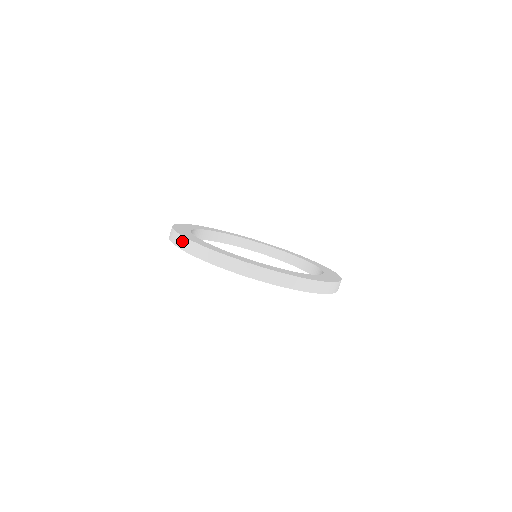
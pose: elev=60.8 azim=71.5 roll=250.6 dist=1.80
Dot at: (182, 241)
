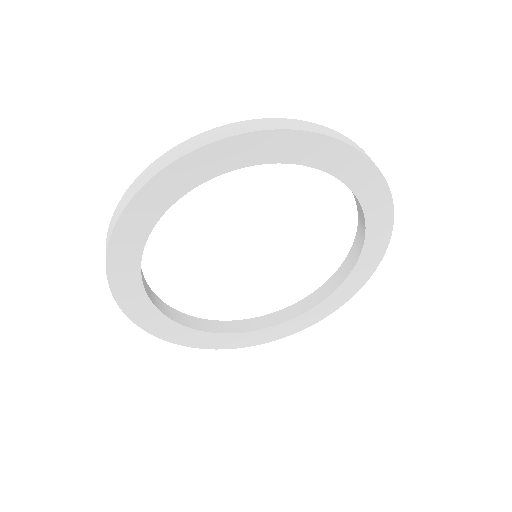
Dot at: (107, 238)
